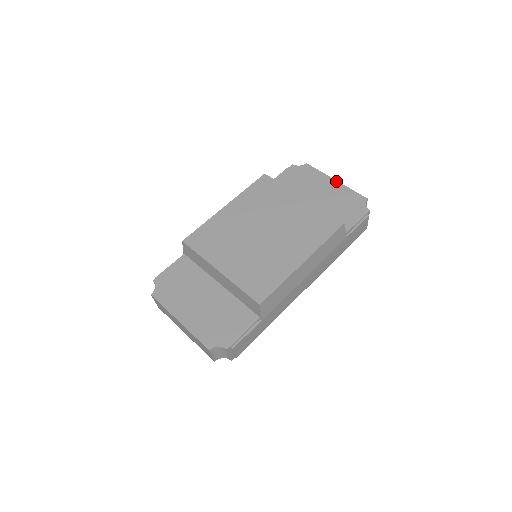
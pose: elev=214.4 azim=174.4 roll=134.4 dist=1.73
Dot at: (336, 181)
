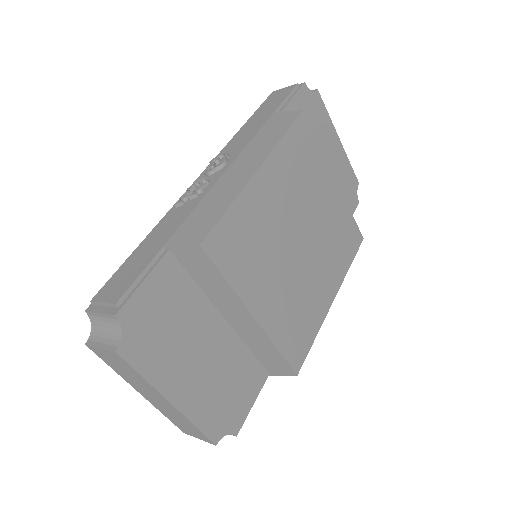
Dot at: (340, 141)
